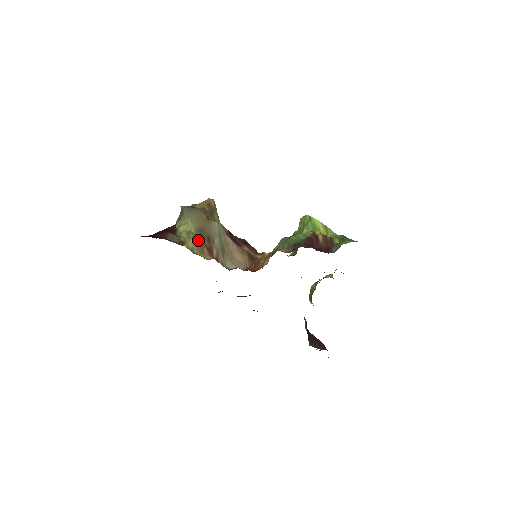
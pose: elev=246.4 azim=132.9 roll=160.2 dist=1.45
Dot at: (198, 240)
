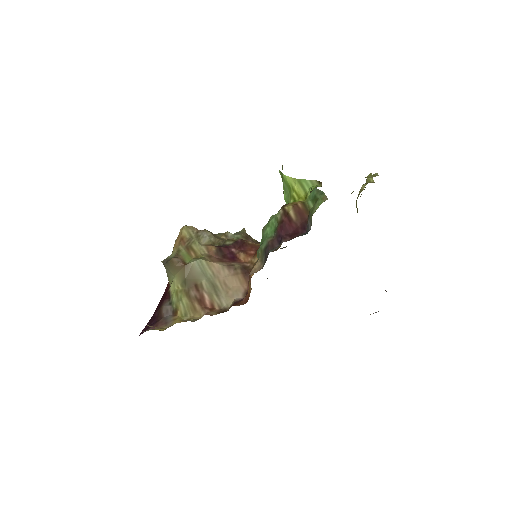
Dot at: (186, 298)
